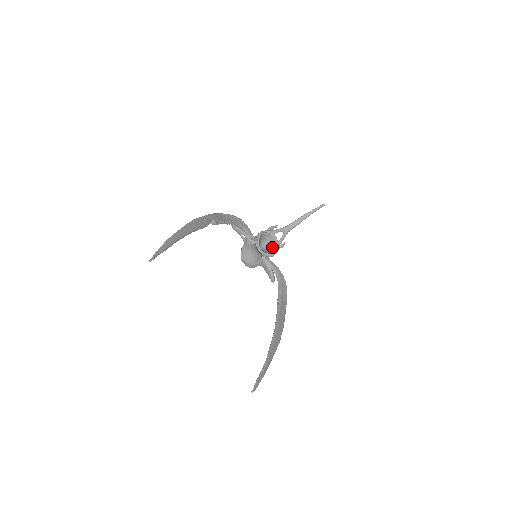
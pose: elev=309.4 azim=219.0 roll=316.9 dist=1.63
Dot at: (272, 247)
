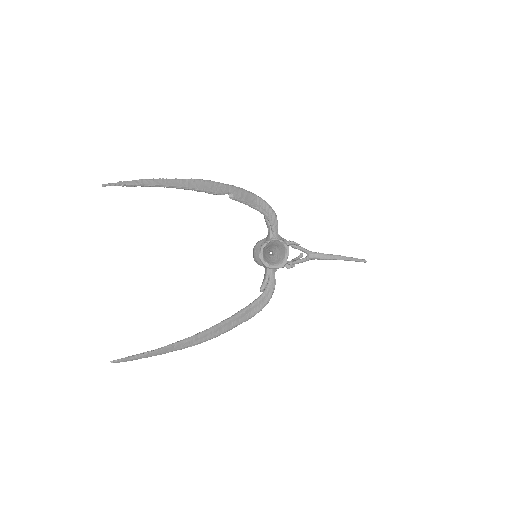
Dot at: (278, 260)
